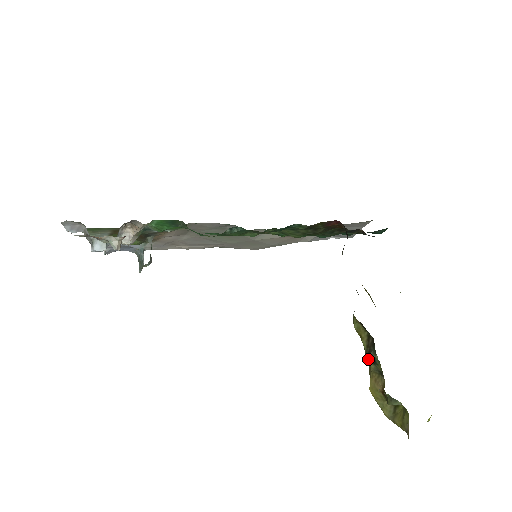
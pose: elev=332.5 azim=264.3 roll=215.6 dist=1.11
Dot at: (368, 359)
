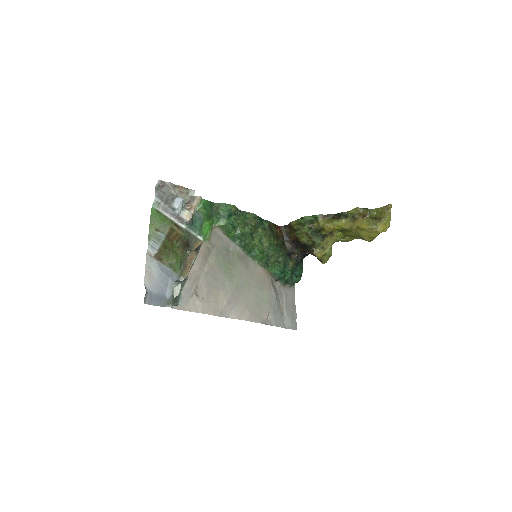
Dot at: (343, 218)
